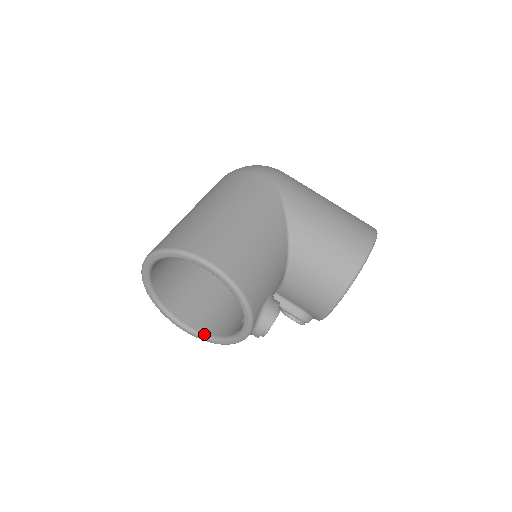
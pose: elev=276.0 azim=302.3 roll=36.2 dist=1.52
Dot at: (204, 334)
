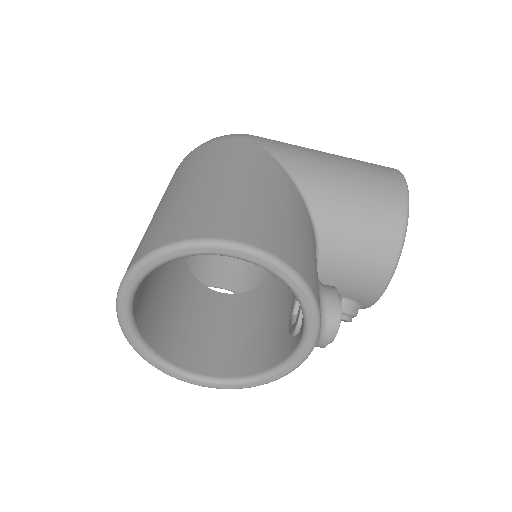
Dot at: (239, 378)
